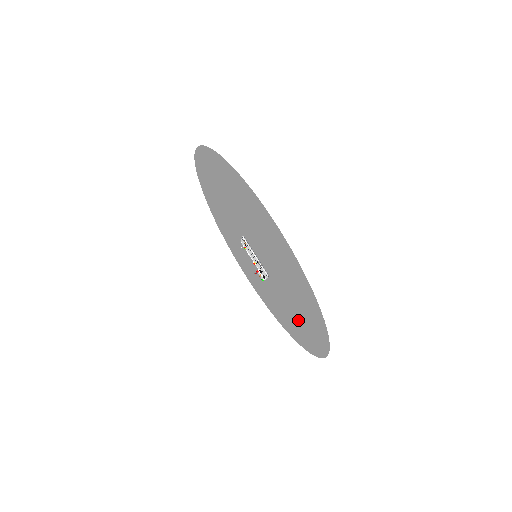
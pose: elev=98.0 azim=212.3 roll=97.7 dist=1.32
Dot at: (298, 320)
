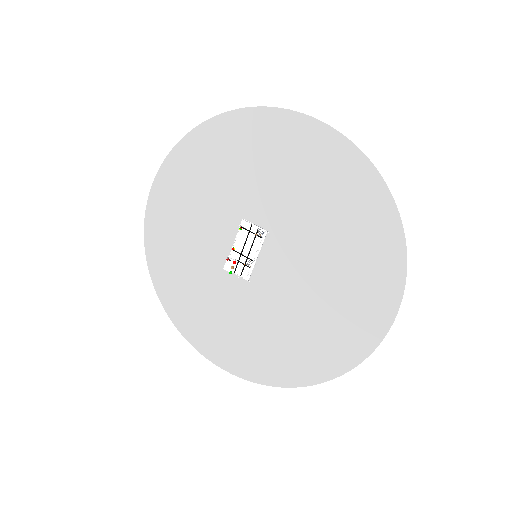
Dot at: (233, 330)
